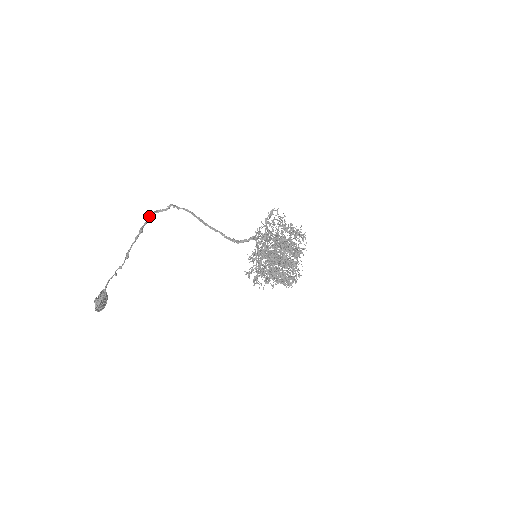
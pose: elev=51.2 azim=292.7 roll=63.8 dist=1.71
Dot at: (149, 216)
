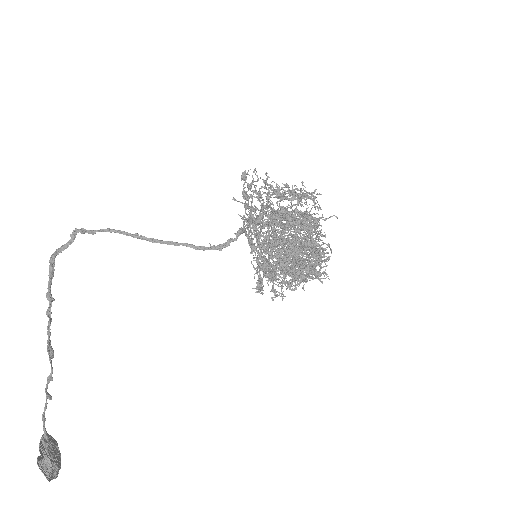
Dot at: (49, 266)
